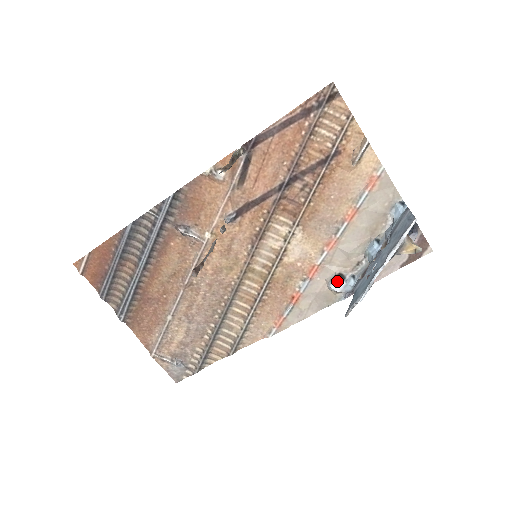
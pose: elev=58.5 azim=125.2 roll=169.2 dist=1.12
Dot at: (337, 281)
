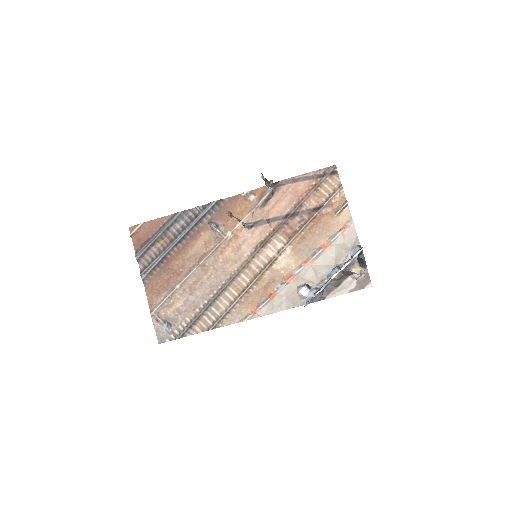
Dot at: (305, 287)
